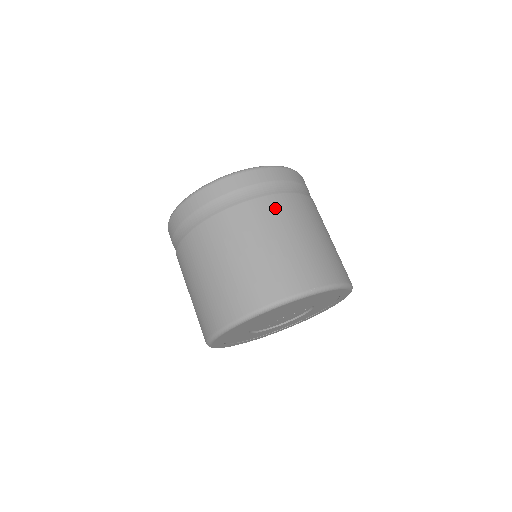
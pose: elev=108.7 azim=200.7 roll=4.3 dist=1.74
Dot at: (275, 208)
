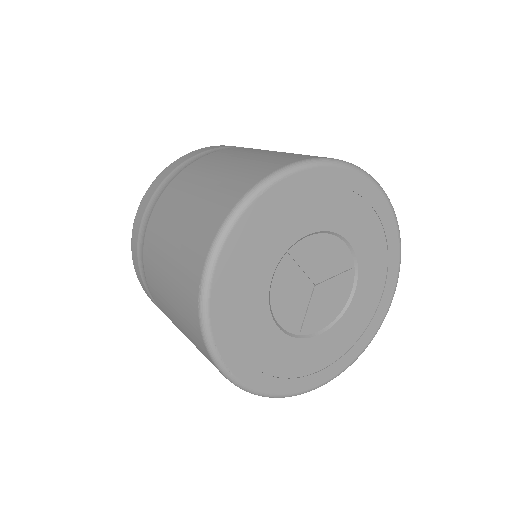
Dot at: occluded
